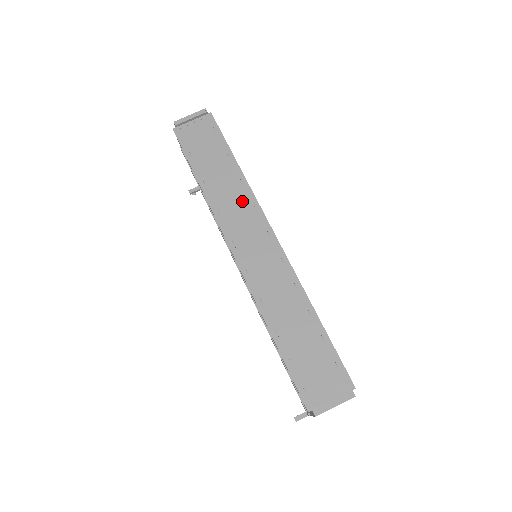
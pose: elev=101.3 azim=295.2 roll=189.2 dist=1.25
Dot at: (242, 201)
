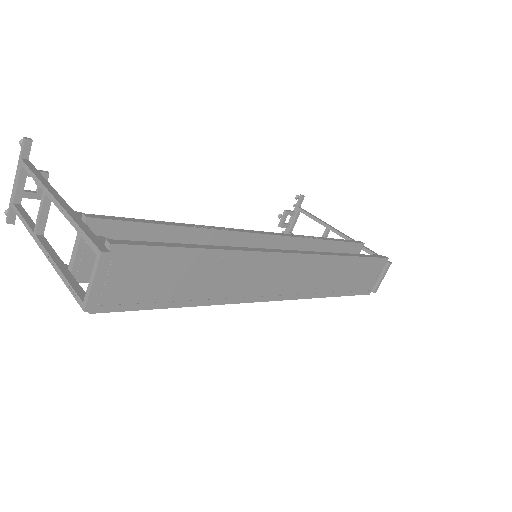
Dot at: (248, 268)
